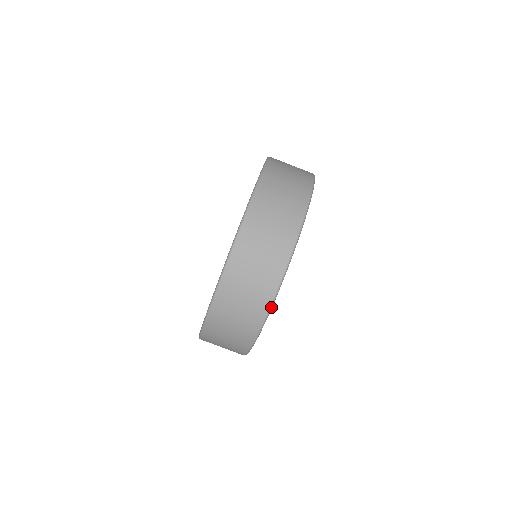
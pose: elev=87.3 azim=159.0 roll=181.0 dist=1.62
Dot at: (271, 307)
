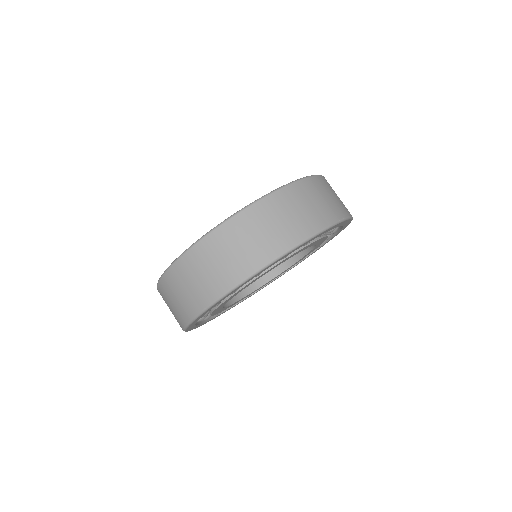
Dot at: (184, 330)
